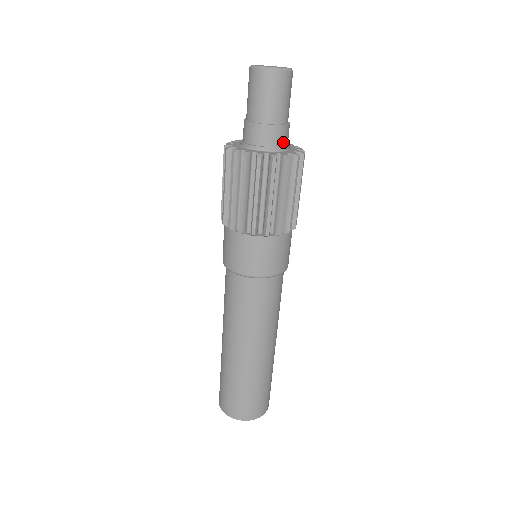
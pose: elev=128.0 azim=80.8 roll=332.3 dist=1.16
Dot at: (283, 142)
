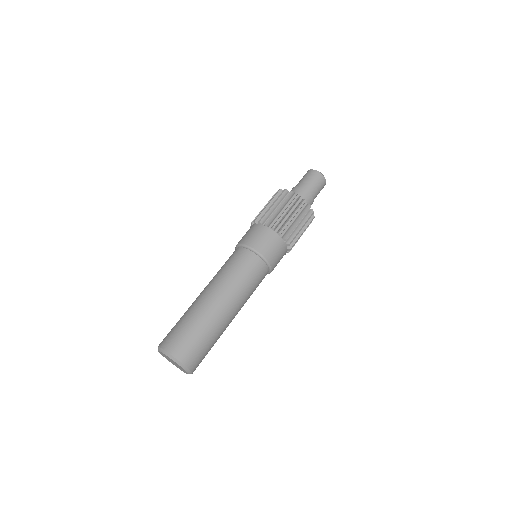
Dot at: (306, 201)
